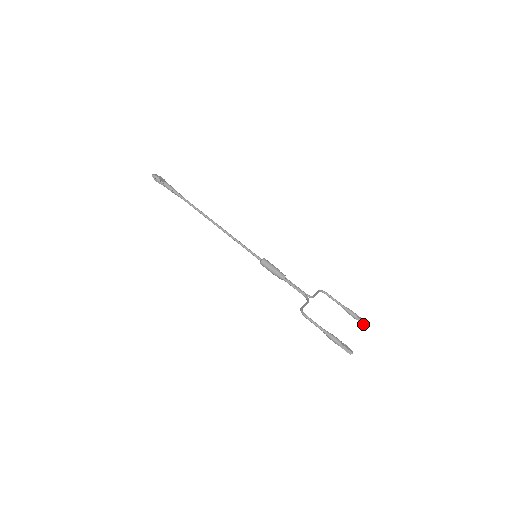
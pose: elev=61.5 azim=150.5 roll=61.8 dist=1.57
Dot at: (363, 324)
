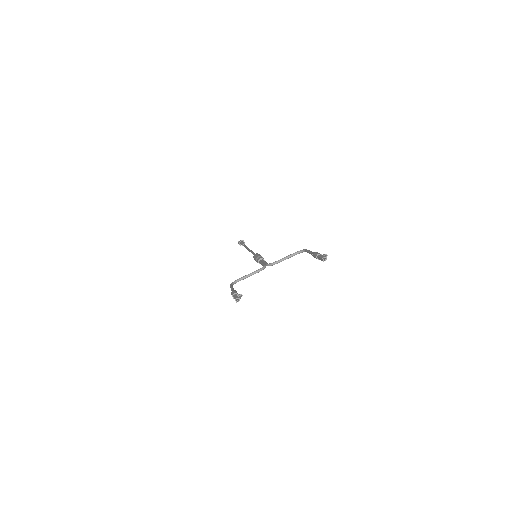
Dot at: (321, 260)
